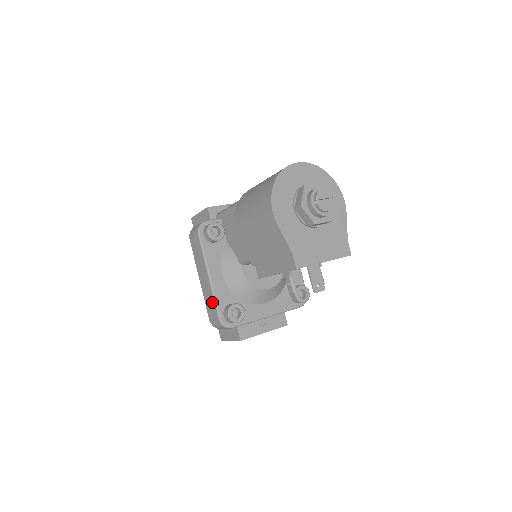
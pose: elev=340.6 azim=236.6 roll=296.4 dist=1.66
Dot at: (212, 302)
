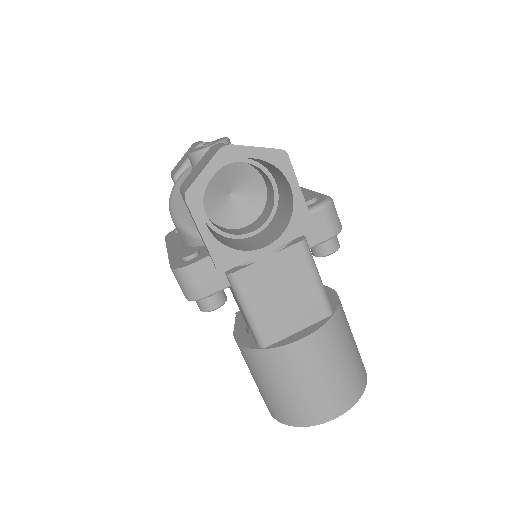
Dot at: occluded
